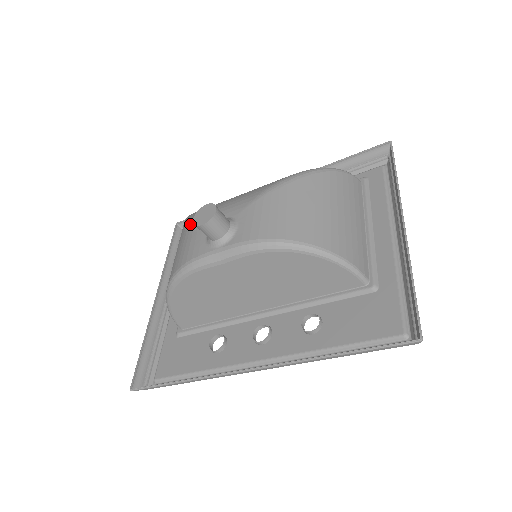
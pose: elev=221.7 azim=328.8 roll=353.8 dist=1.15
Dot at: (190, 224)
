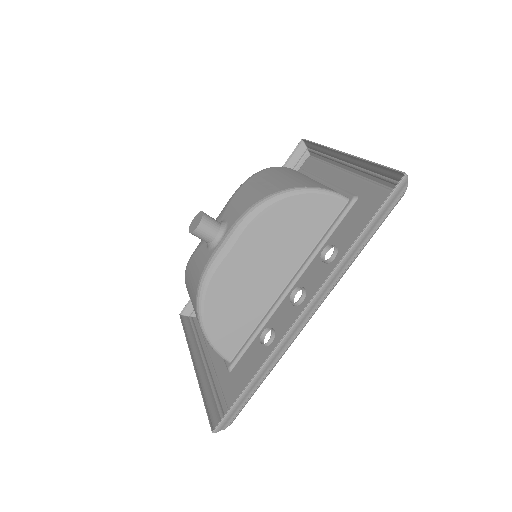
Dot at: (189, 263)
